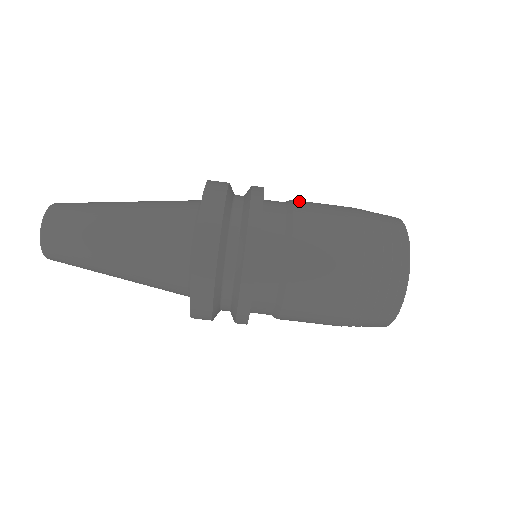
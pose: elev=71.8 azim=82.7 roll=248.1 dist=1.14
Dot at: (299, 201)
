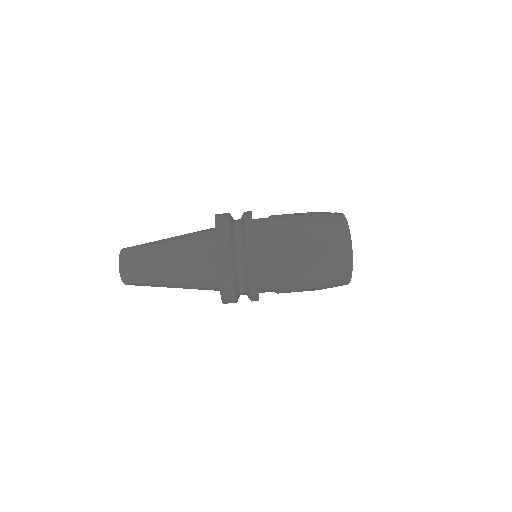
Dot at: (278, 224)
